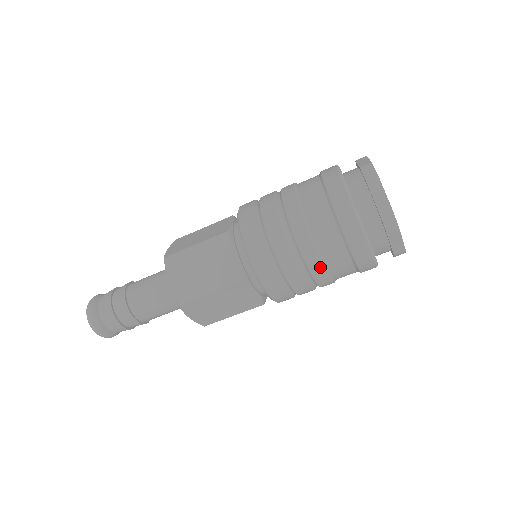
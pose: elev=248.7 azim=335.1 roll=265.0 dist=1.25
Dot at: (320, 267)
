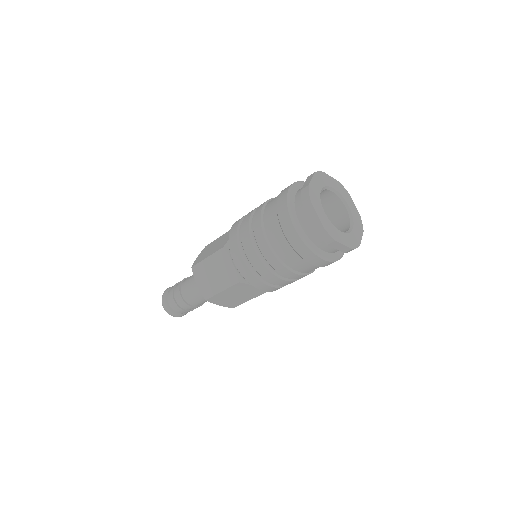
Dot at: (261, 233)
